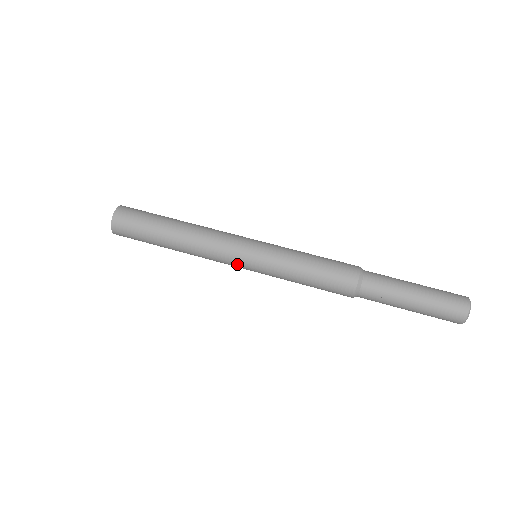
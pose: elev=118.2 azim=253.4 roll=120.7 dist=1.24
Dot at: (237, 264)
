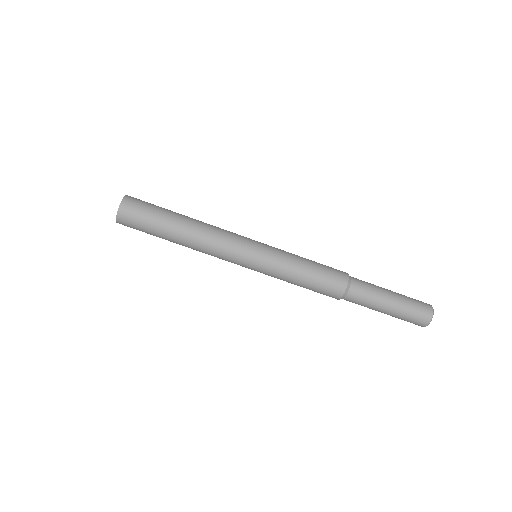
Dot at: occluded
